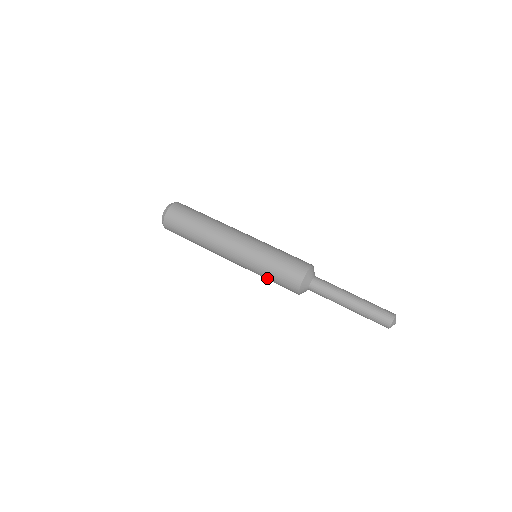
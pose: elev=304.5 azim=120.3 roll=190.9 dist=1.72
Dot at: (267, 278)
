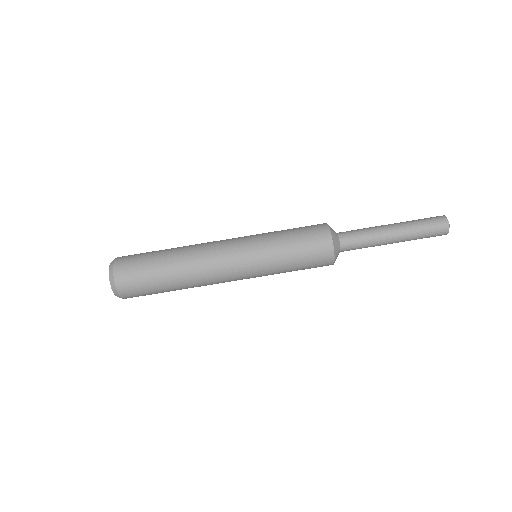
Dot at: (288, 268)
